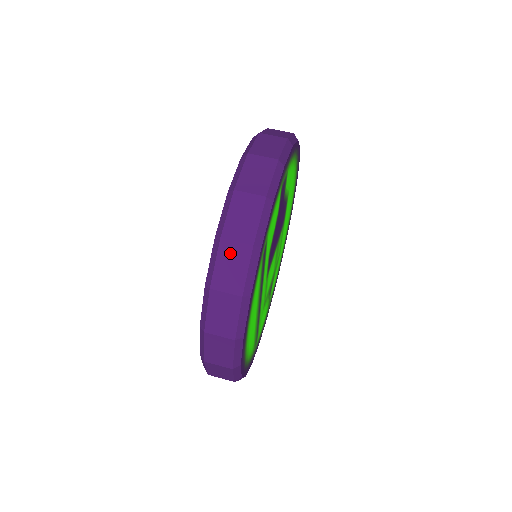
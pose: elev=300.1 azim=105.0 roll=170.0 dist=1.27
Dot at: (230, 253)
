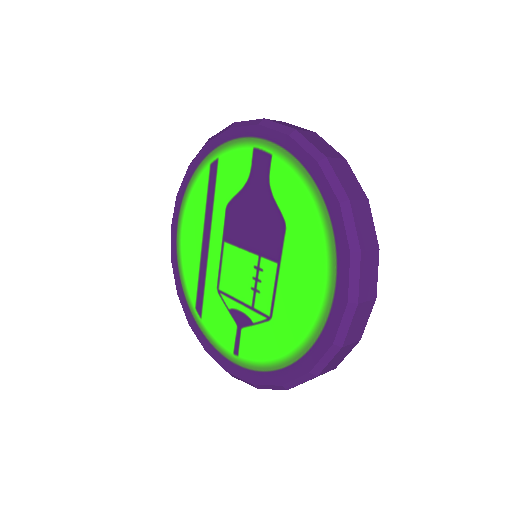
Dot at: (339, 168)
